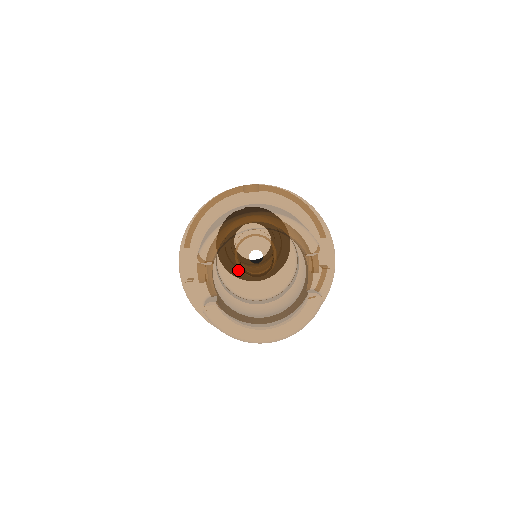
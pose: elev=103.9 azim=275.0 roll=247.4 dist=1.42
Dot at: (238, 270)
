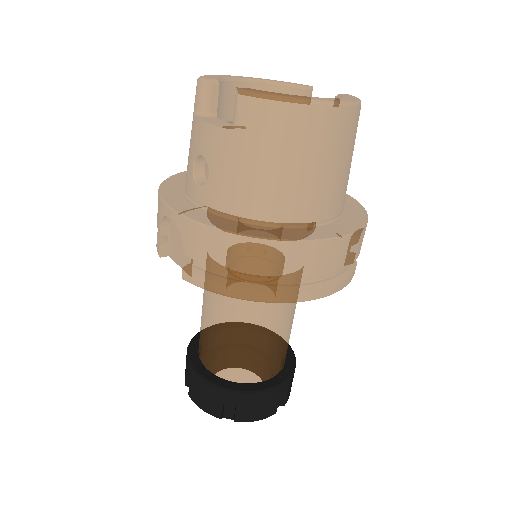
Dot at: occluded
